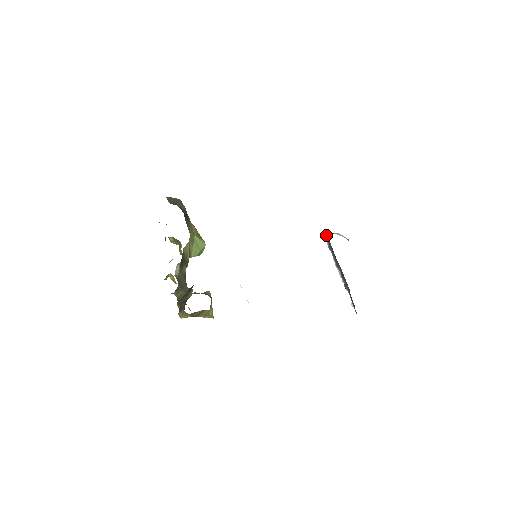
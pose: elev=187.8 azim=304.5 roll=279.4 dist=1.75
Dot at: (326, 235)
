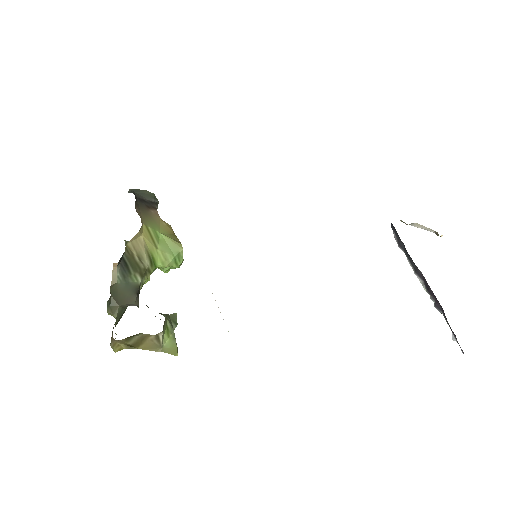
Dot at: (391, 225)
